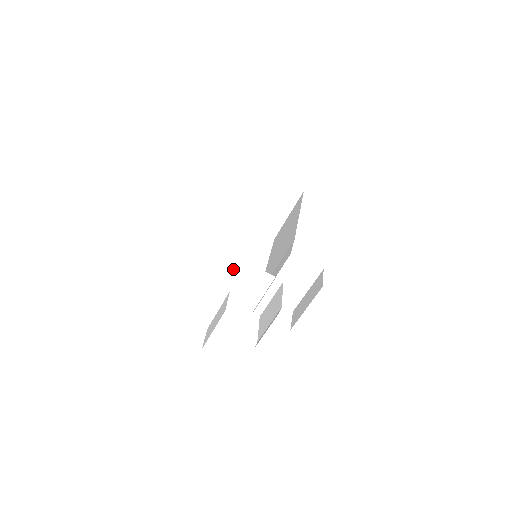
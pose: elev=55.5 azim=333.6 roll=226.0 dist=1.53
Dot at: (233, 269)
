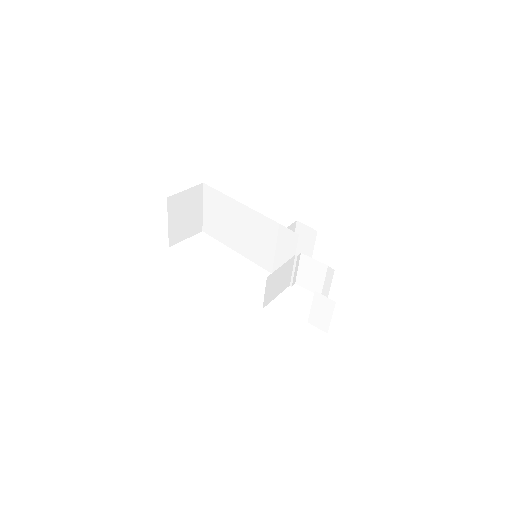
Dot at: (275, 279)
